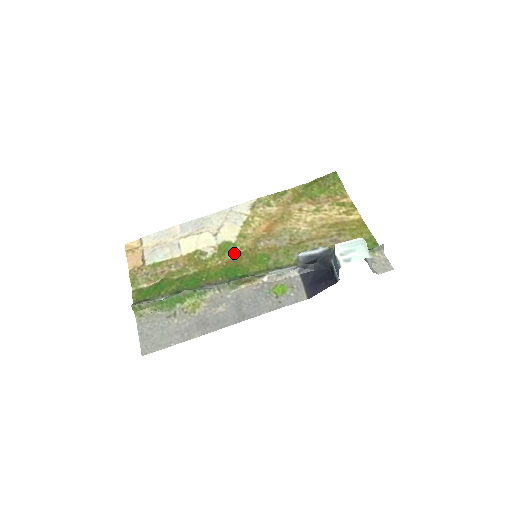
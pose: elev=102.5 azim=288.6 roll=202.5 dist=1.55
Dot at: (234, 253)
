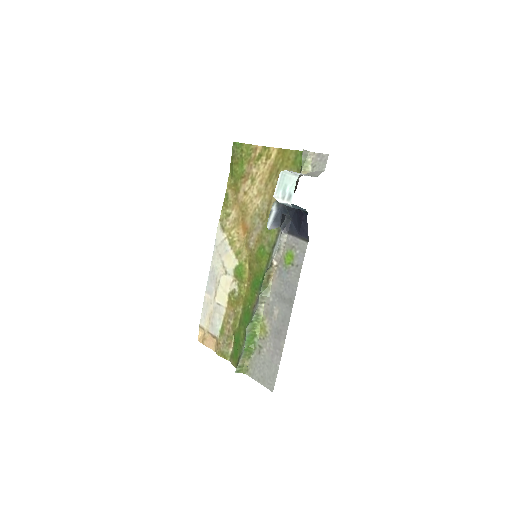
Dot at: (246, 269)
